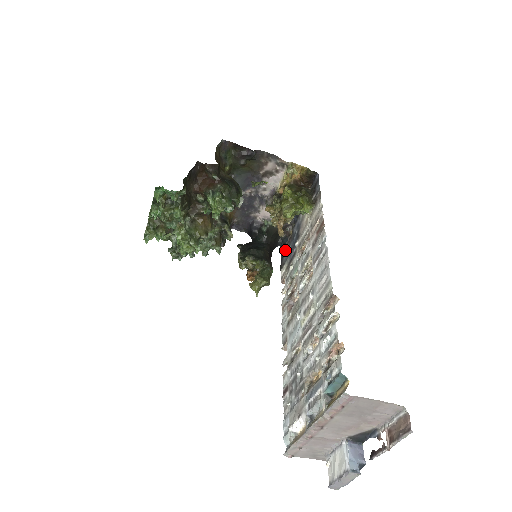
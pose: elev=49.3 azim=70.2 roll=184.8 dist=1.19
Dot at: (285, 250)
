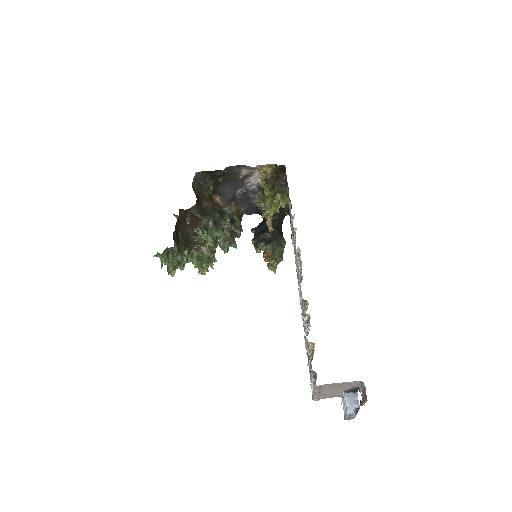
Dot at: (290, 222)
